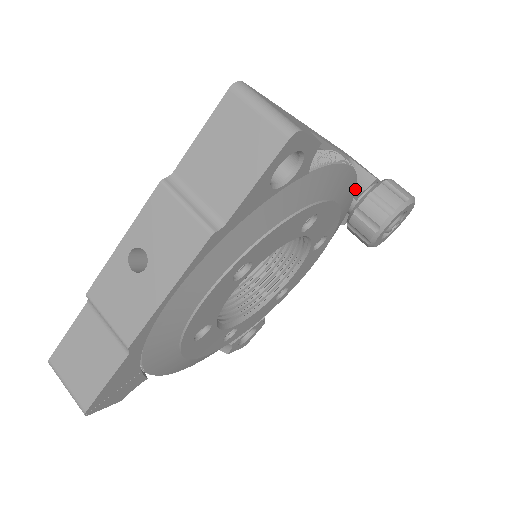
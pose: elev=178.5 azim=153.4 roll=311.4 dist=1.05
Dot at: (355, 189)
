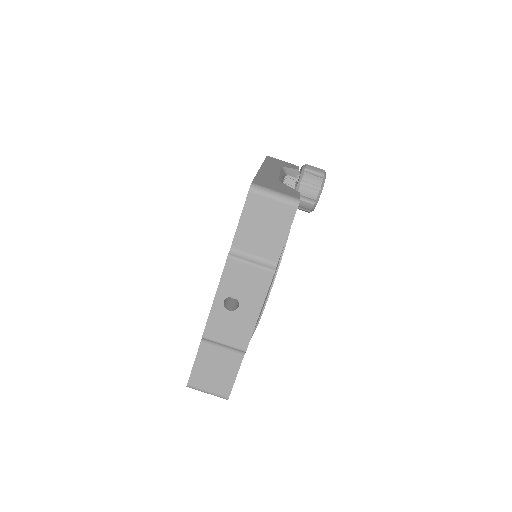
Dot at: occluded
